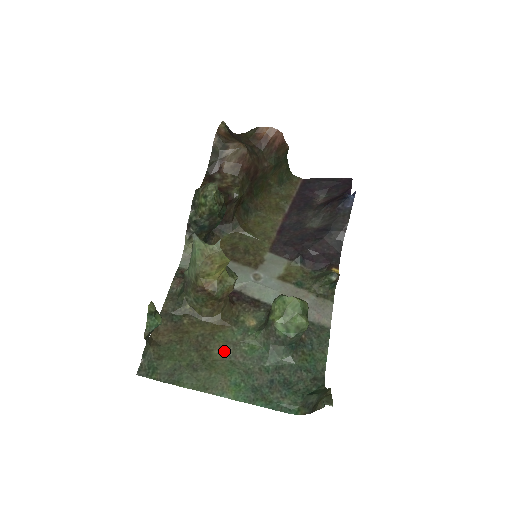
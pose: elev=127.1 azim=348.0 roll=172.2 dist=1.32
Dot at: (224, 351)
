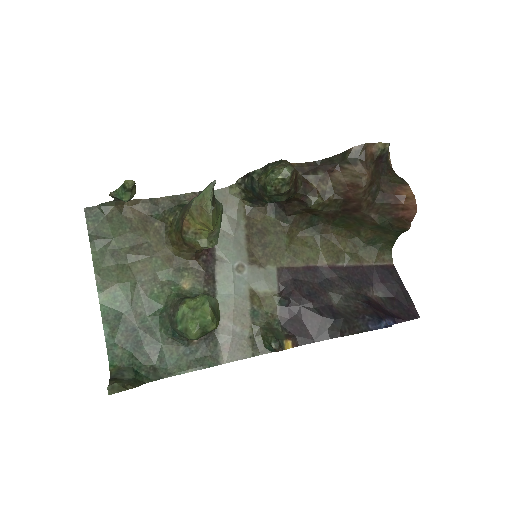
Dot at: (143, 272)
